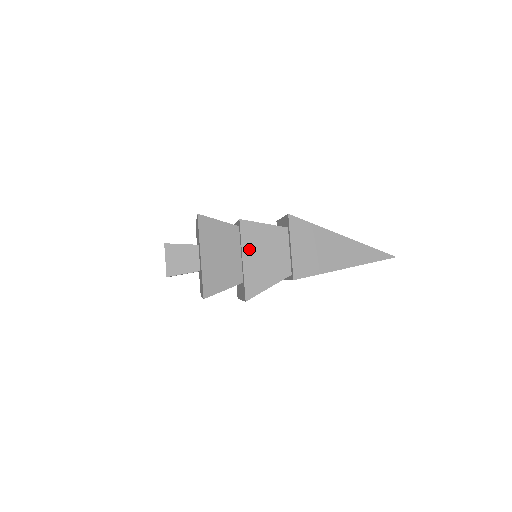
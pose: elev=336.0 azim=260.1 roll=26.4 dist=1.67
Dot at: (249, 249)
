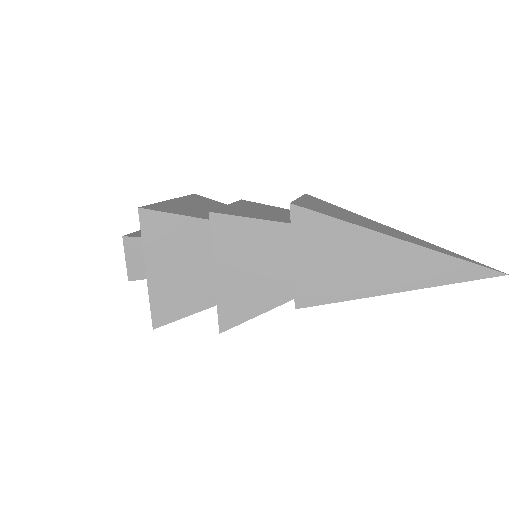
Dot at: (225, 258)
